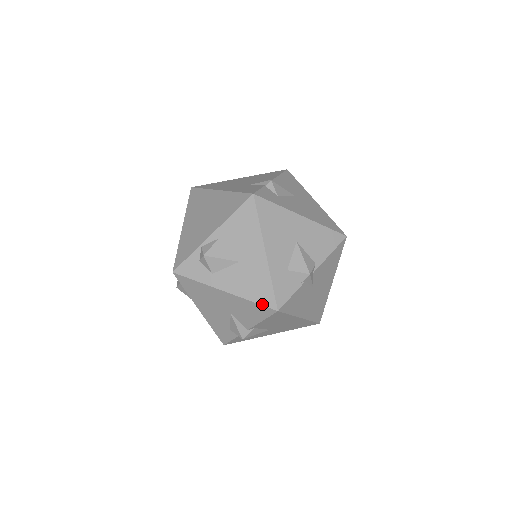
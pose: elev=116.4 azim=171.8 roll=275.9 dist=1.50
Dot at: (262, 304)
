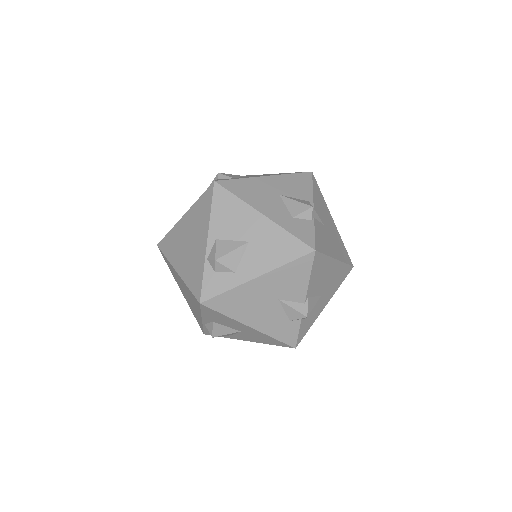
Dot at: (298, 257)
